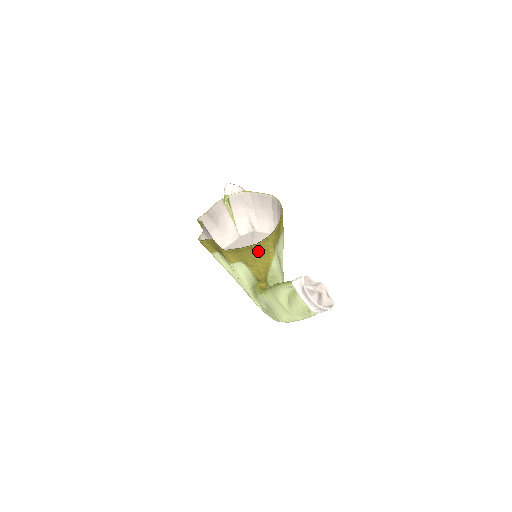
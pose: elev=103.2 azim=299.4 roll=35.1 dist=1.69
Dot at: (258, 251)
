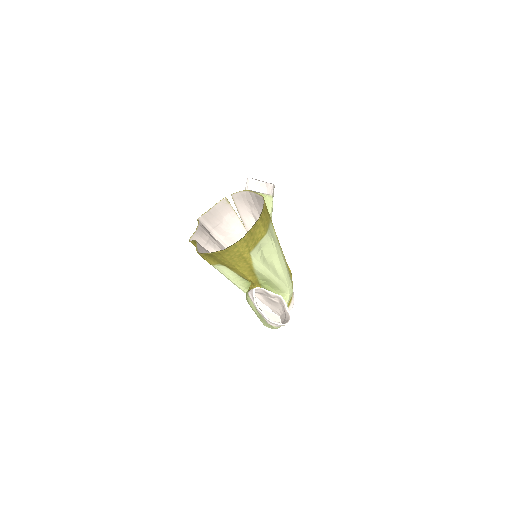
Dot at: (229, 256)
